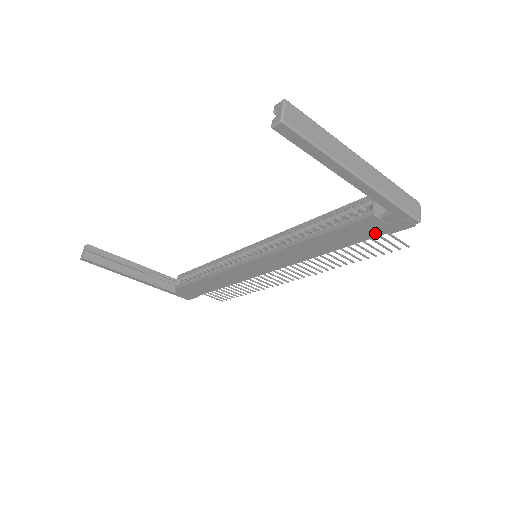
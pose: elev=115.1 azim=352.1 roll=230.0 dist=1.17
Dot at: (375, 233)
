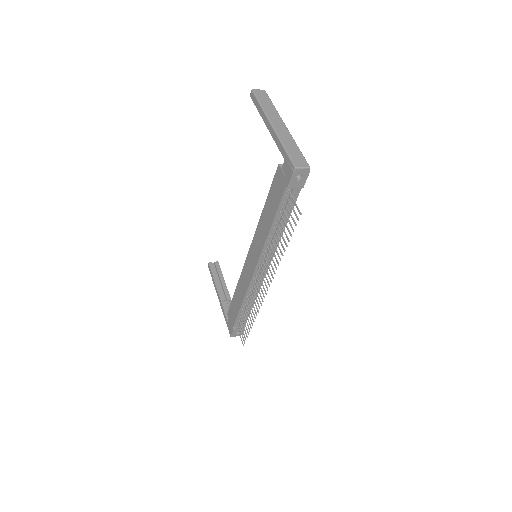
Dot at: (282, 189)
